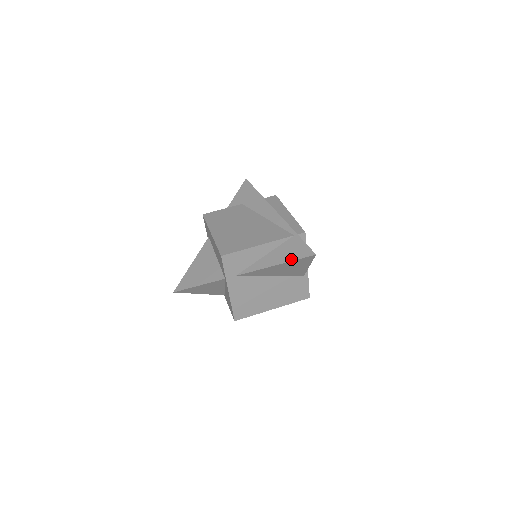
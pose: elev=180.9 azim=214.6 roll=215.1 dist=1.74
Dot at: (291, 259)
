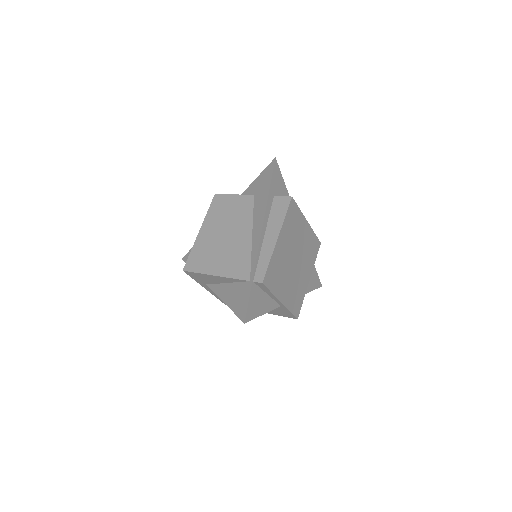
Dot at: (233, 308)
